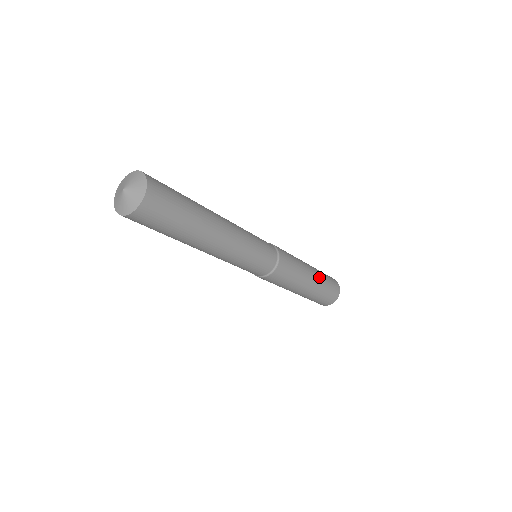
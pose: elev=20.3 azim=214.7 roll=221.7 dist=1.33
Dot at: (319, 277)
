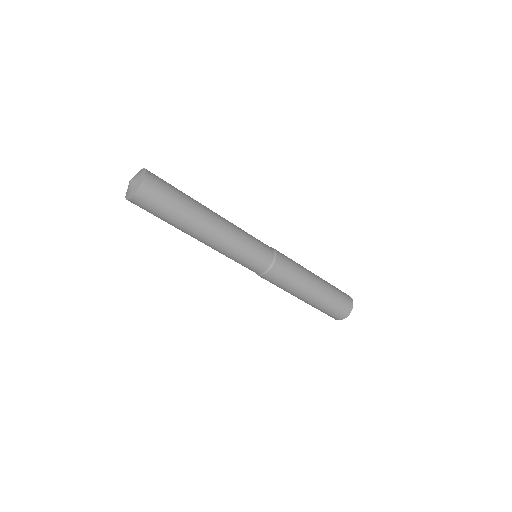
Dot at: (325, 282)
